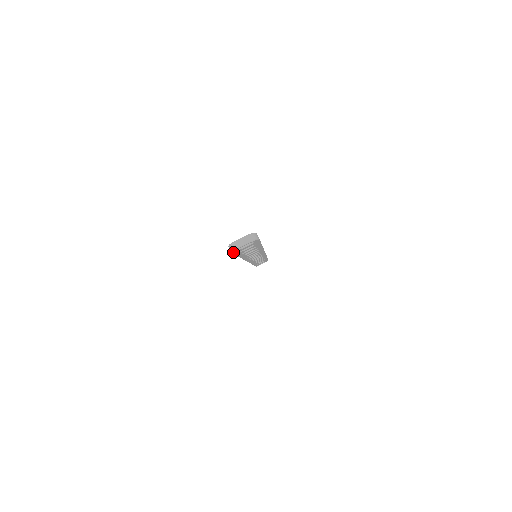
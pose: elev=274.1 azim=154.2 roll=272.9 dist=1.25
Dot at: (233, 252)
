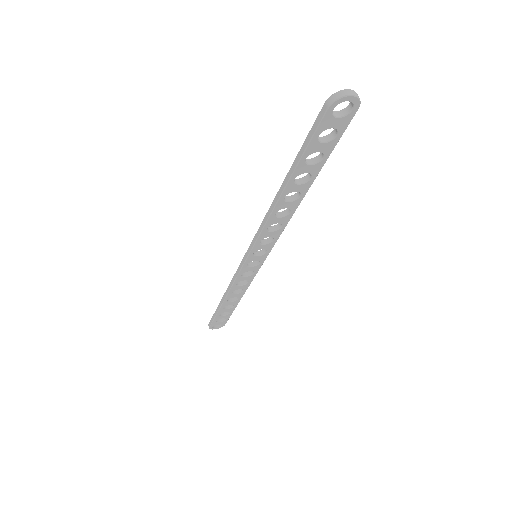
Dot at: (327, 112)
